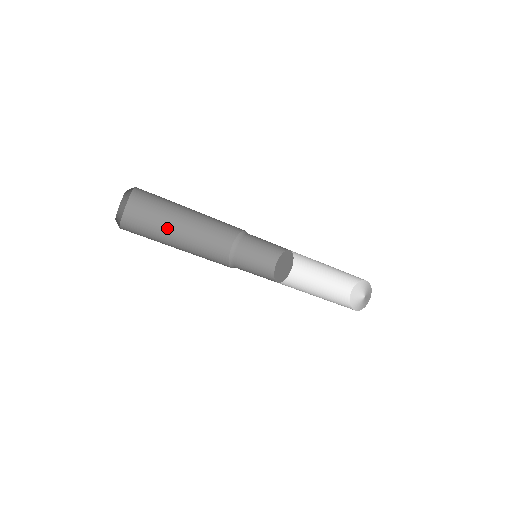
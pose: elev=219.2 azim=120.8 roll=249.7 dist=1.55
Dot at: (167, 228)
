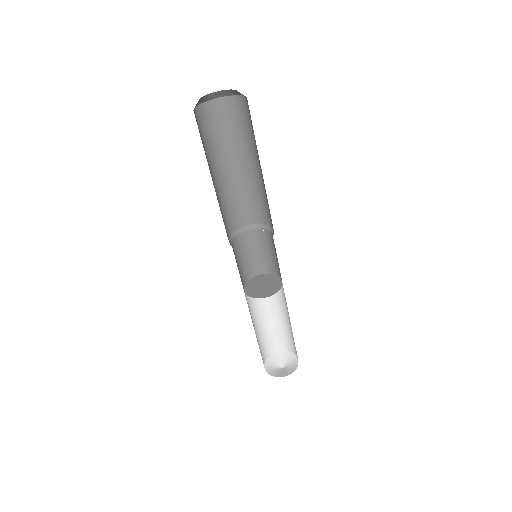
Dot at: (223, 154)
